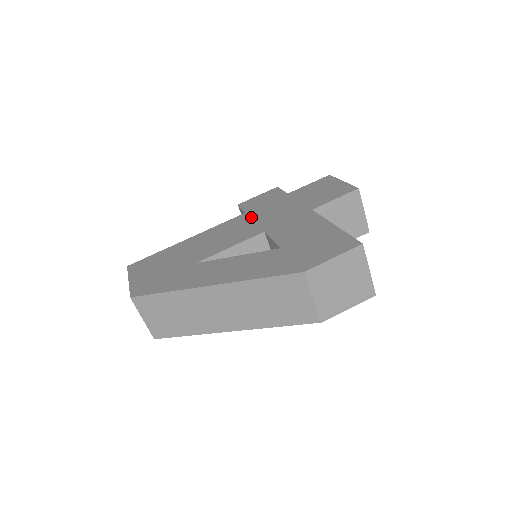
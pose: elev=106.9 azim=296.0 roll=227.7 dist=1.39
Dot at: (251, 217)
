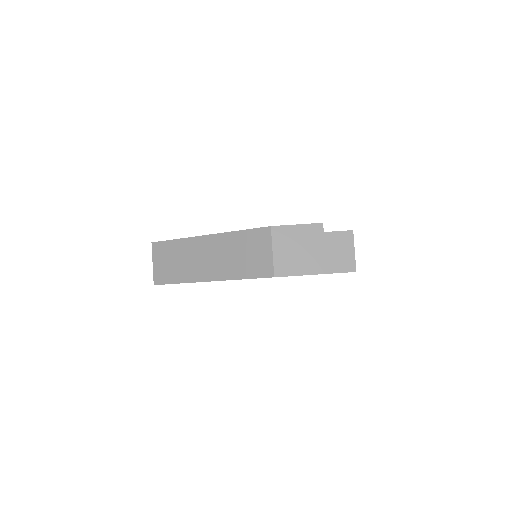
Dot at: occluded
